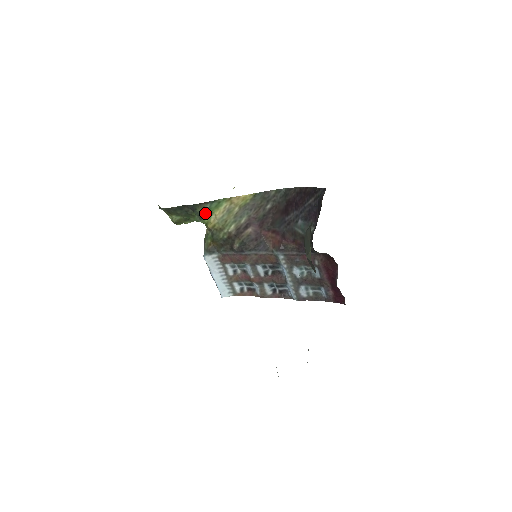
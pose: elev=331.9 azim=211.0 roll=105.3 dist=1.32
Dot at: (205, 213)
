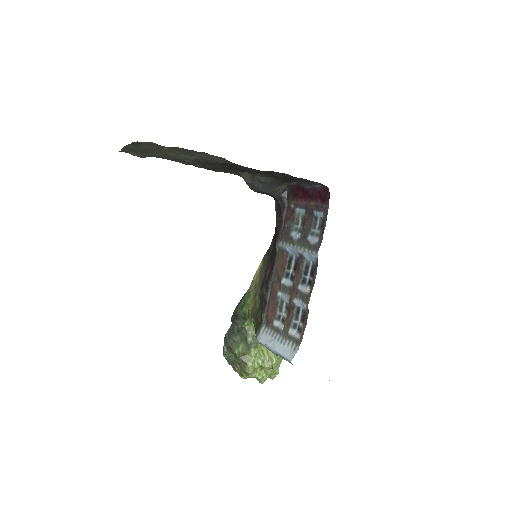
Dot at: (244, 309)
